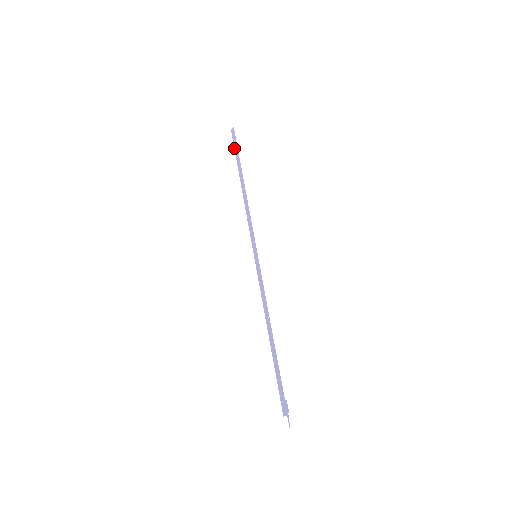
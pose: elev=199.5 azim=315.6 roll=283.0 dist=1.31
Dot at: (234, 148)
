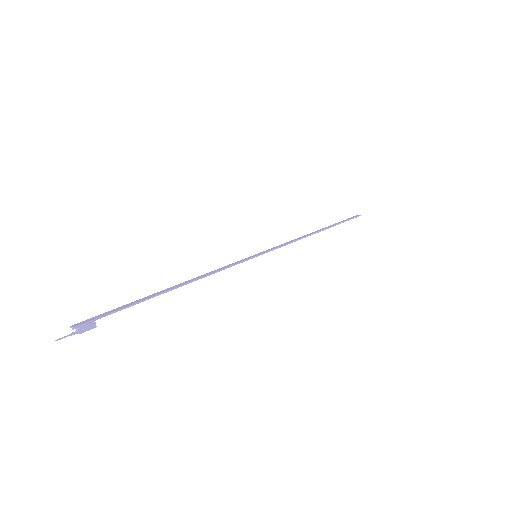
Dot at: (344, 220)
